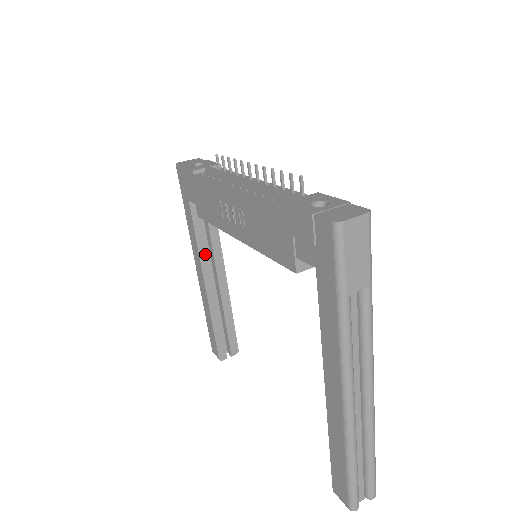
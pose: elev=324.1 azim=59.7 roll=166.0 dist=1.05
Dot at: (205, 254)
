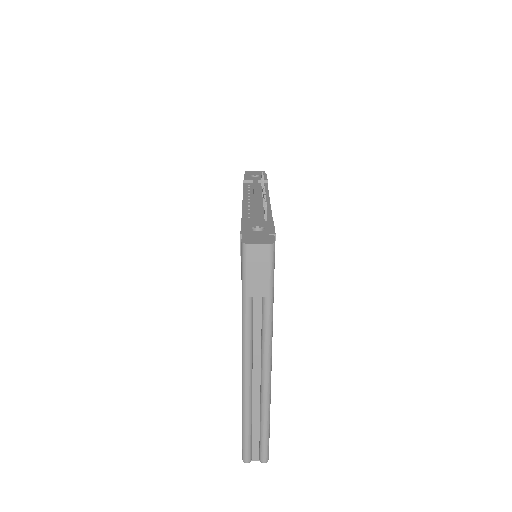
Dot at: occluded
